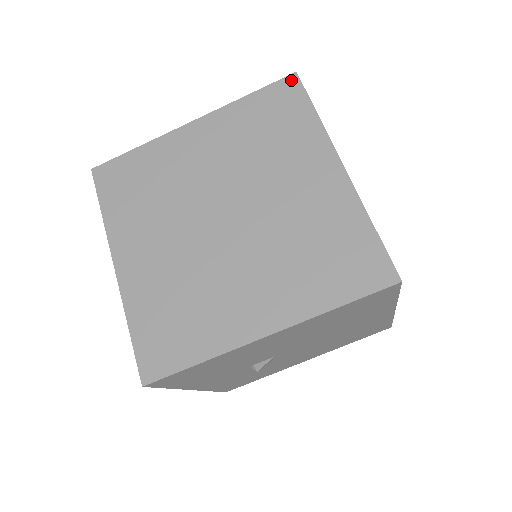
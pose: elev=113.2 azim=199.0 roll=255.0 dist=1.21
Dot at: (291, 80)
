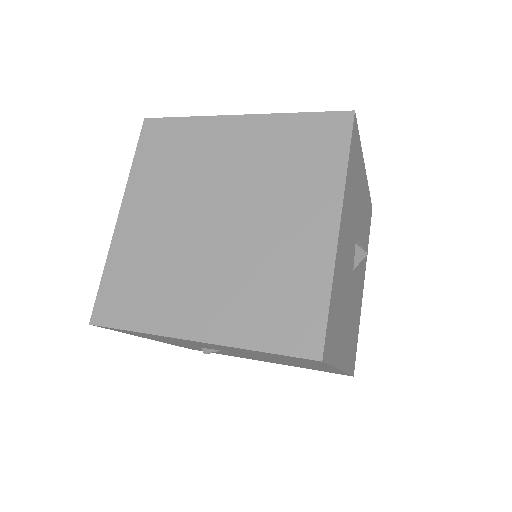
Dot at: (345, 117)
